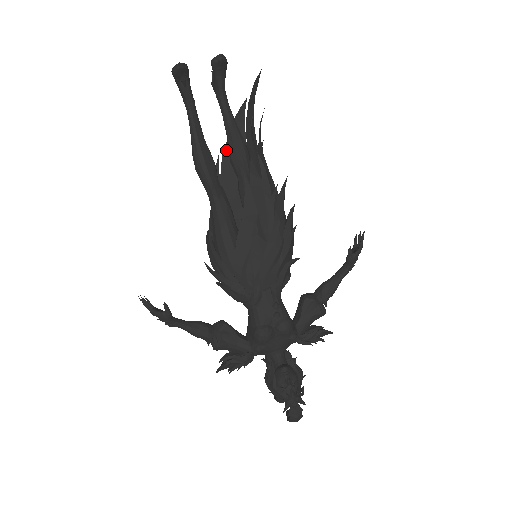
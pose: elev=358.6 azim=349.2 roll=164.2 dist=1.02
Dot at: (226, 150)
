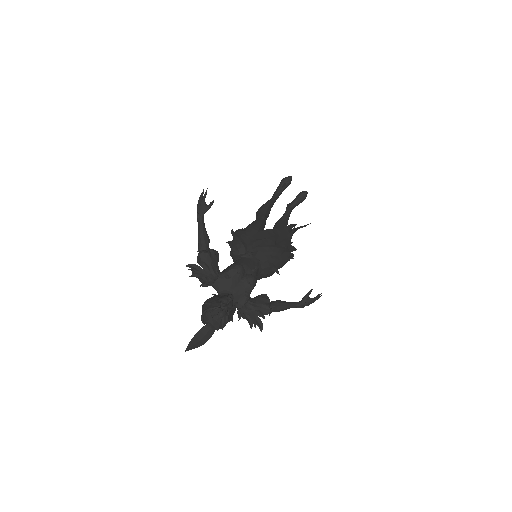
Dot at: occluded
